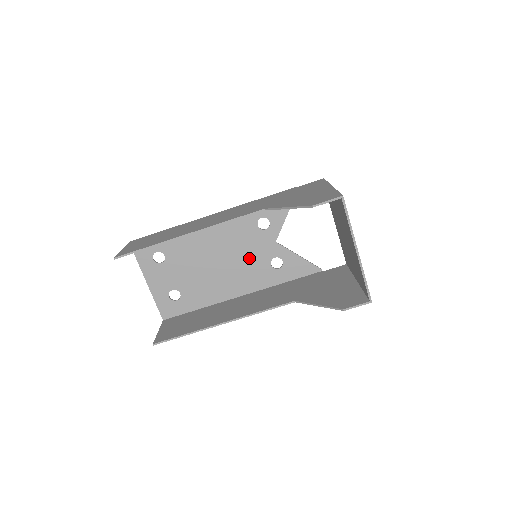
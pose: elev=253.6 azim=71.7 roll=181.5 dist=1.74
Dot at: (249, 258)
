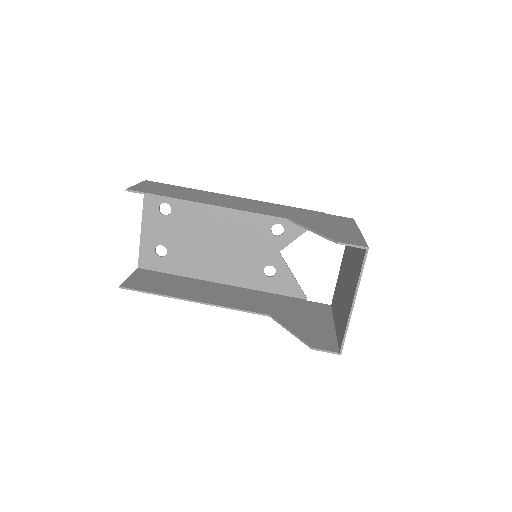
Dot at: (247, 253)
